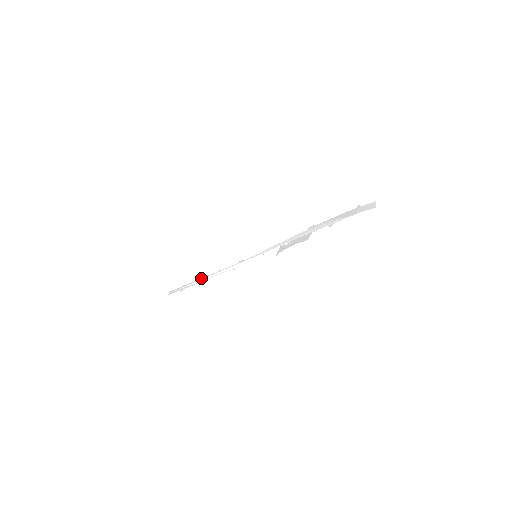
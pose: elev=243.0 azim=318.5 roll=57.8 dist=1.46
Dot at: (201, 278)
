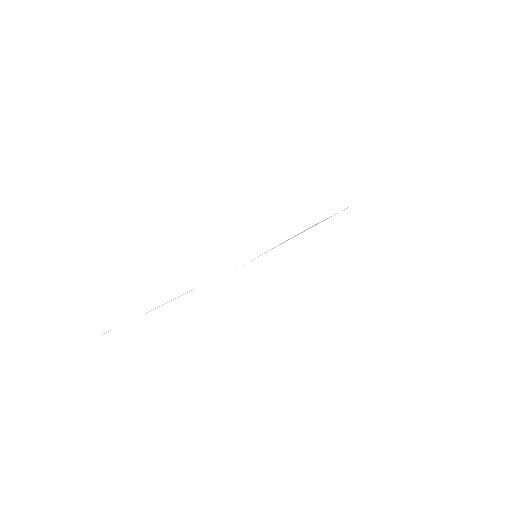
Dot at: occluded
